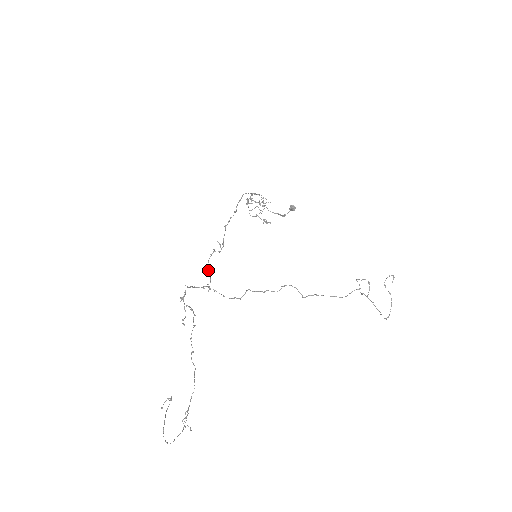
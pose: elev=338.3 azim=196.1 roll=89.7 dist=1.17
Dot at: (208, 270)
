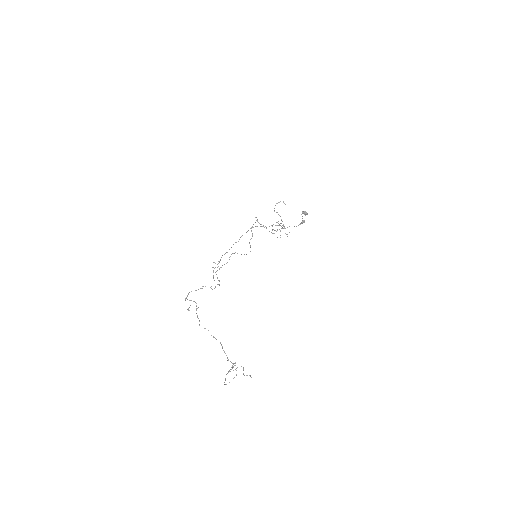
Dot at: (214, 280)
